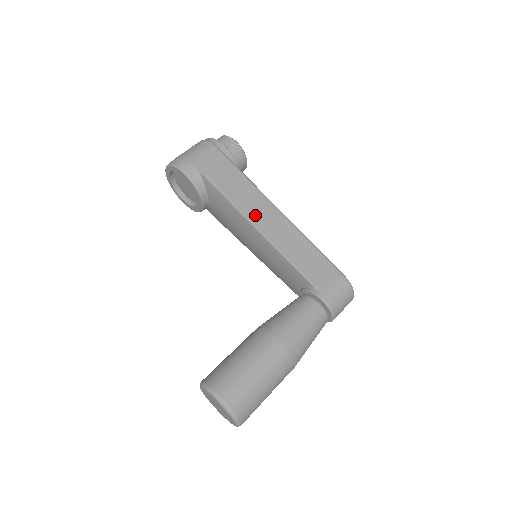
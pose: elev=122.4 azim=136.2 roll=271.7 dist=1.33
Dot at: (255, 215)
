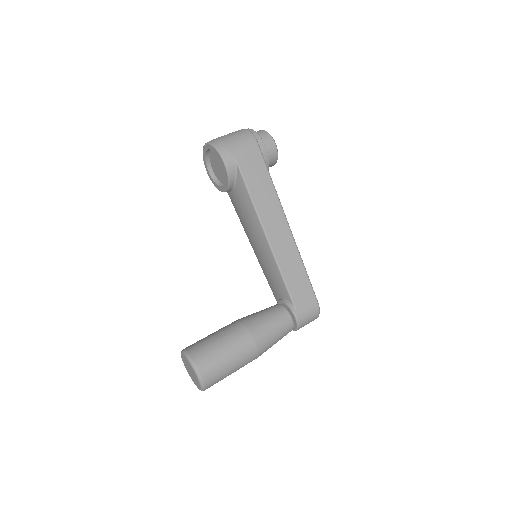
Dot at: (270, 226)
